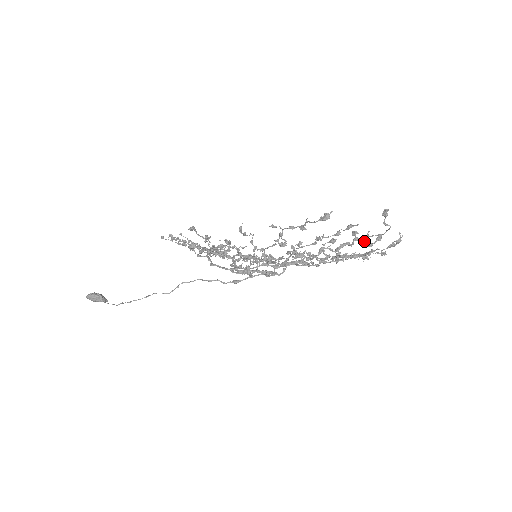
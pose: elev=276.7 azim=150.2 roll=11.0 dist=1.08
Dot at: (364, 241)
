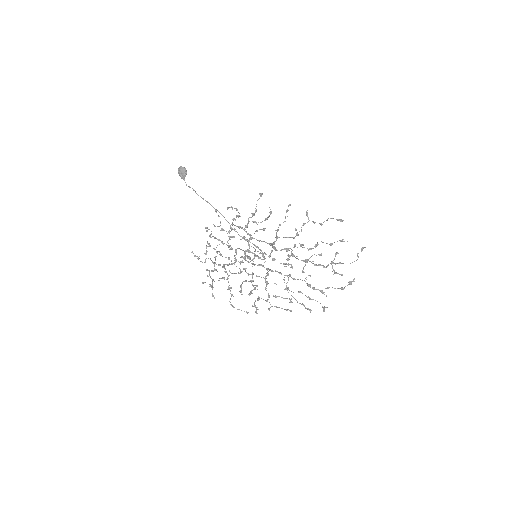
Dot at: (333, 270)
